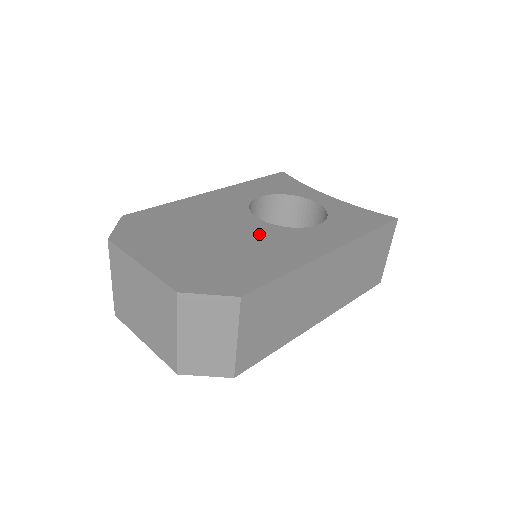
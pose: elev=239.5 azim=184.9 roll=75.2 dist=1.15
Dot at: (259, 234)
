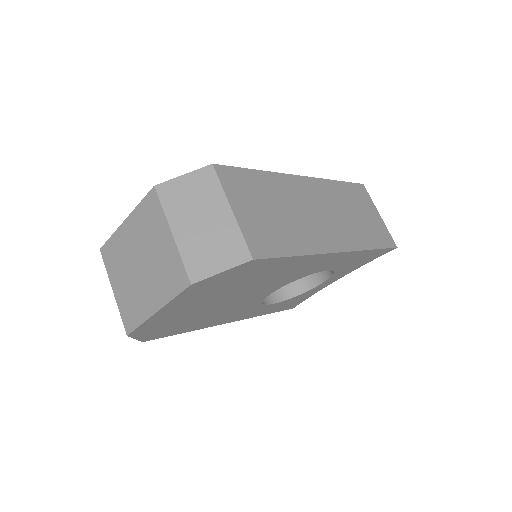
Dot at: occluded
